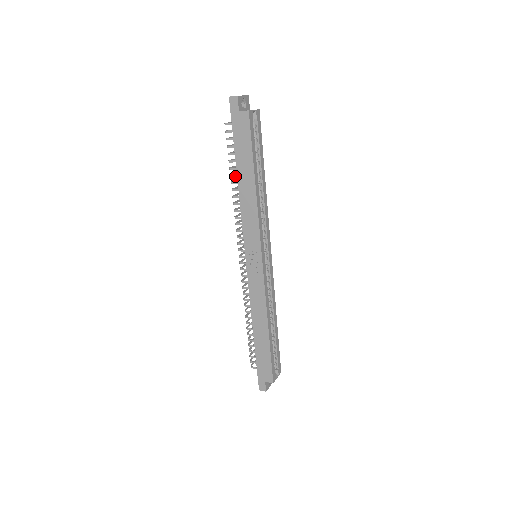
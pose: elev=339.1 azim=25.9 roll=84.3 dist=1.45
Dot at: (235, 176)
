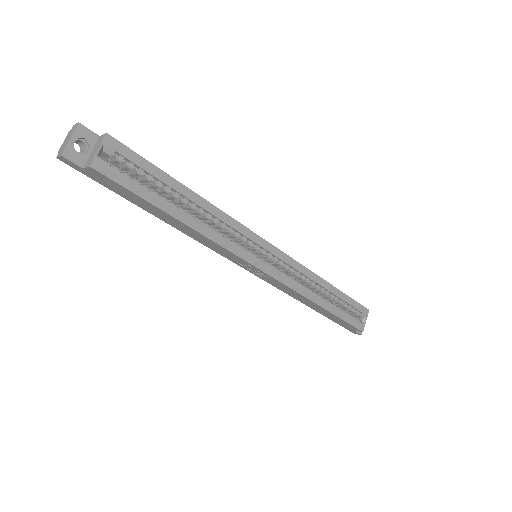
Dot at: occluded
